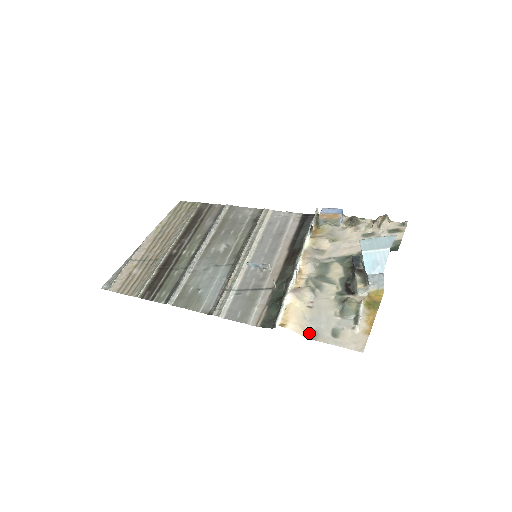
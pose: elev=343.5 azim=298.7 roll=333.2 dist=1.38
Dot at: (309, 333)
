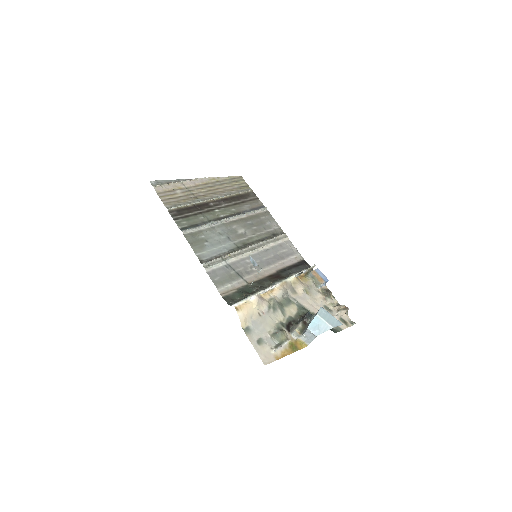
Dot at: (246, 327)
